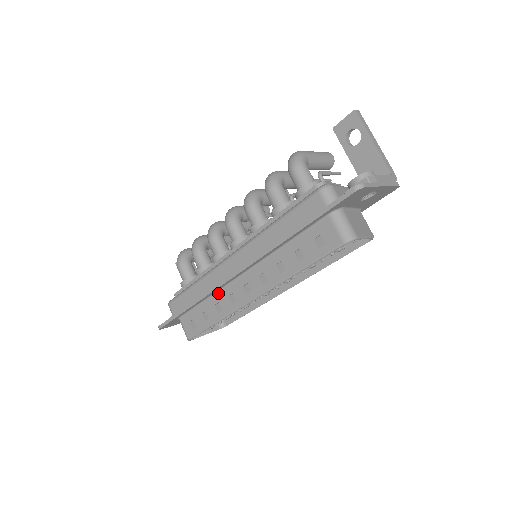
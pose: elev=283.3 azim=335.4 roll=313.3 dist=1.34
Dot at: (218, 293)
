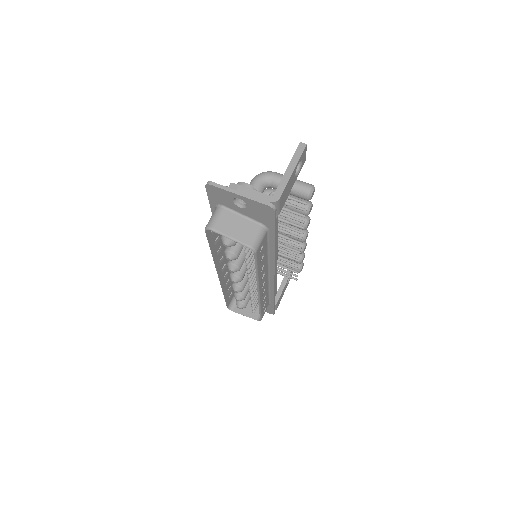
Dot at: (229, 272)
